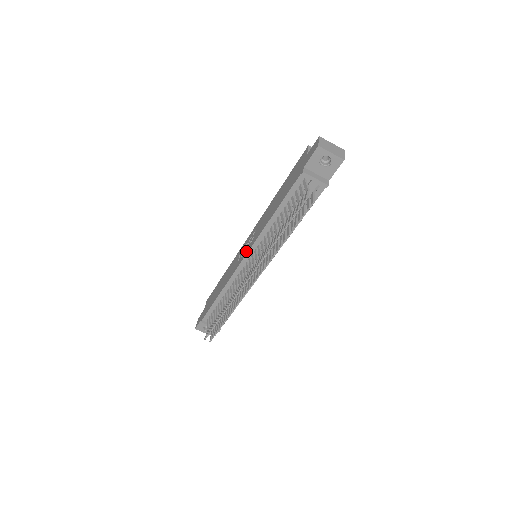
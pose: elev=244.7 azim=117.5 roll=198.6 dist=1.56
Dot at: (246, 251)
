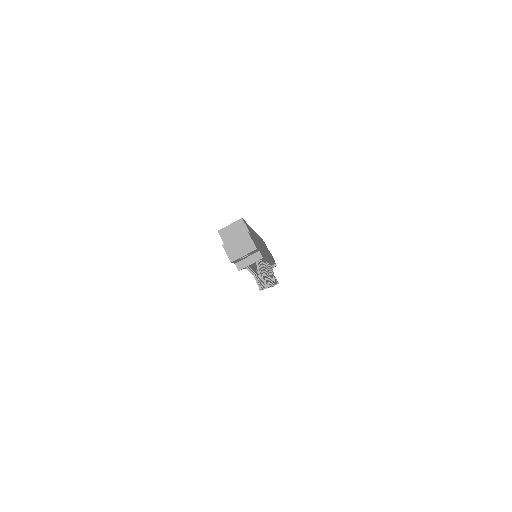
Dot at: occluded
